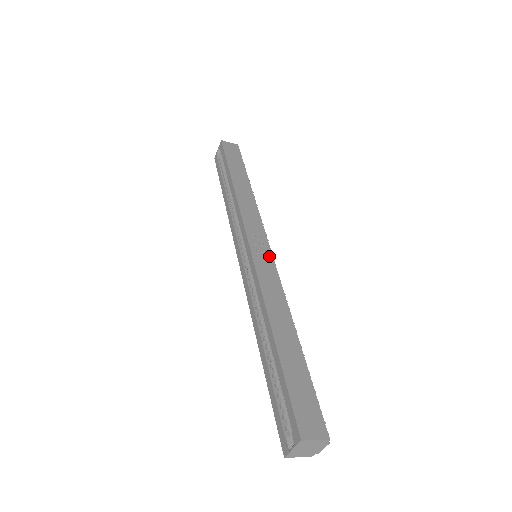
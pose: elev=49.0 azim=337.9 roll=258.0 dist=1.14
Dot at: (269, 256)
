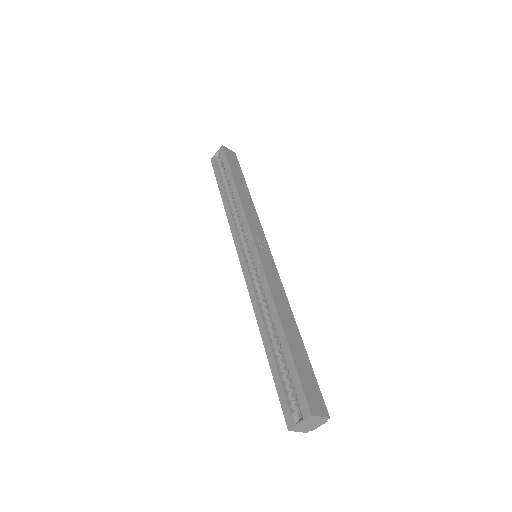
Dot at: (271, 258)
